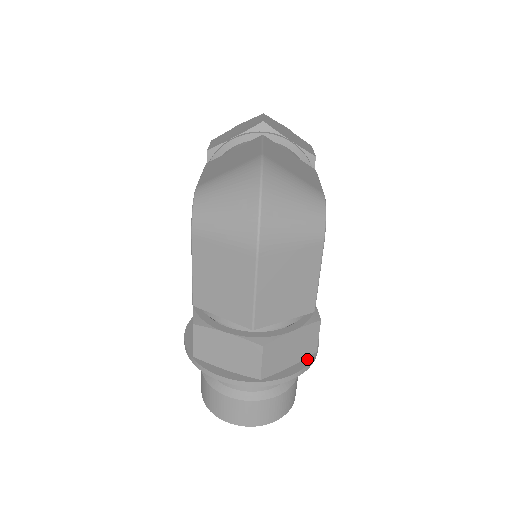
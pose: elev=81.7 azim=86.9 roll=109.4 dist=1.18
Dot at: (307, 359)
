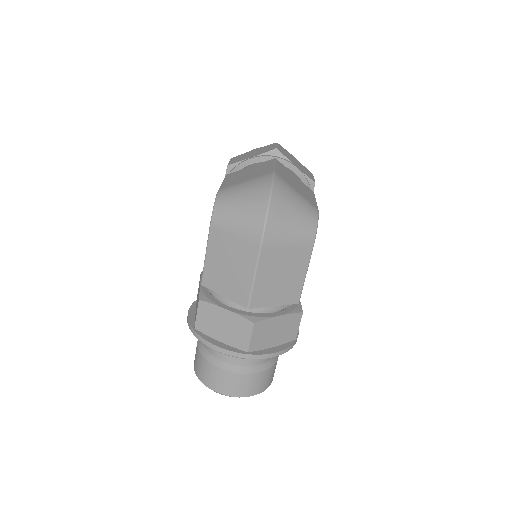
Dot at: (287, 344)
